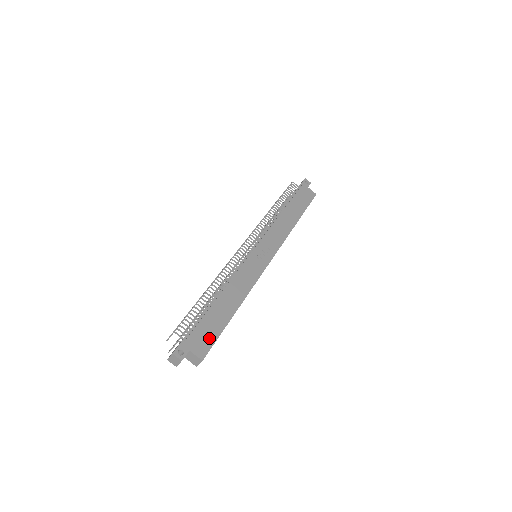
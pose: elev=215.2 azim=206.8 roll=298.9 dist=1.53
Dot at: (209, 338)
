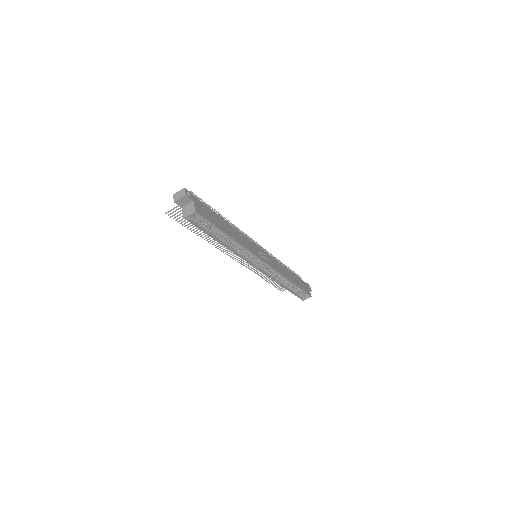
Dot at: (207, 215)
